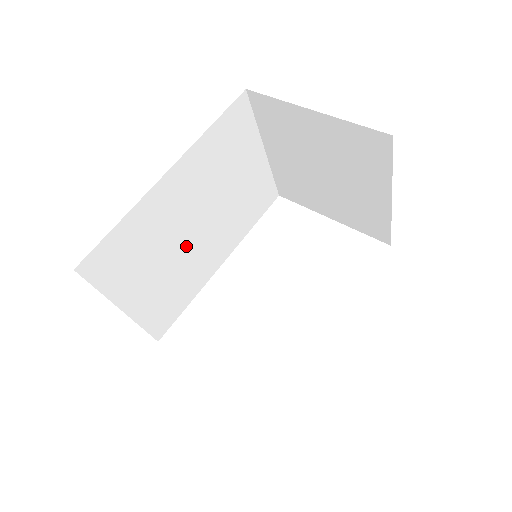
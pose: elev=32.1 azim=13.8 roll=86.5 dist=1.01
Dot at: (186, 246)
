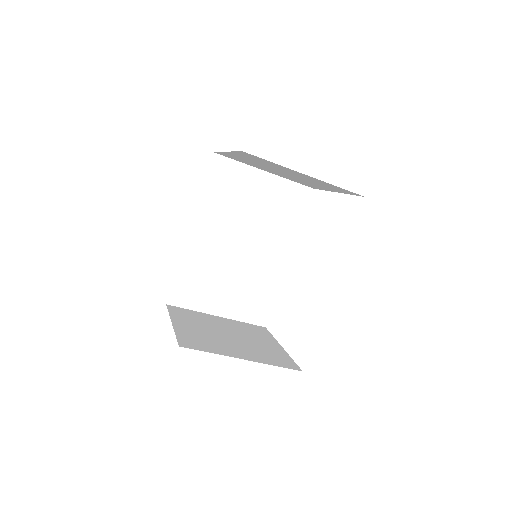
Dot at: (241, 262)
